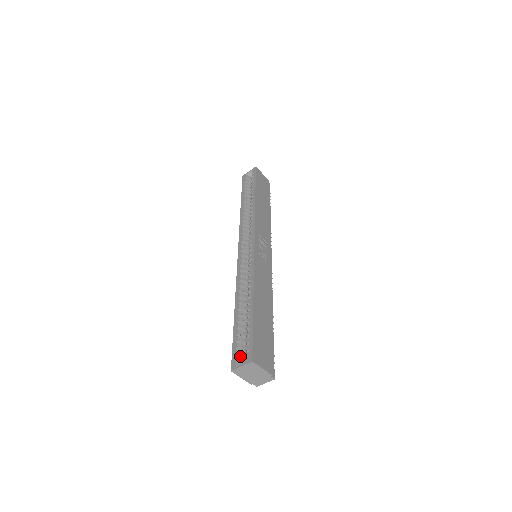
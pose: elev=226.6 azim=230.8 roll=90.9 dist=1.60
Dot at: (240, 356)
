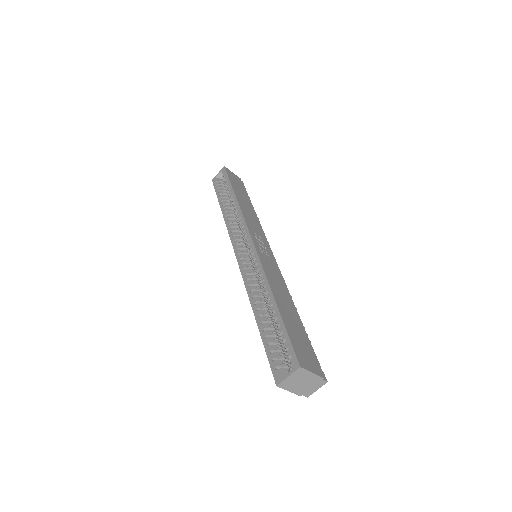
Dot at: (281, 366)
